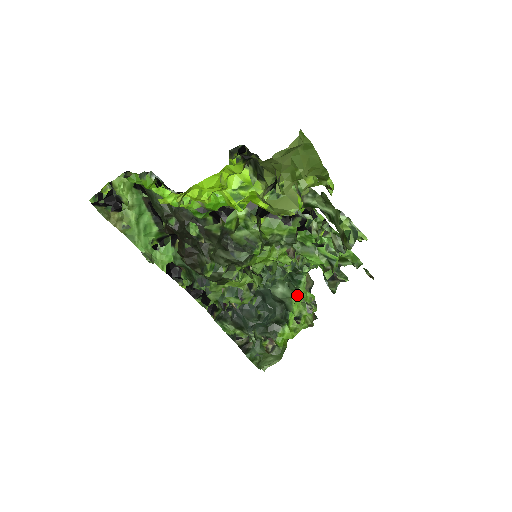
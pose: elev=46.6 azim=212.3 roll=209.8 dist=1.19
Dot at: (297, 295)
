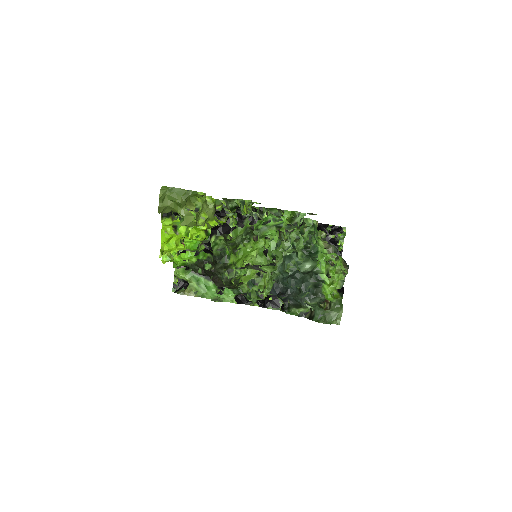
Dot at: (319, 261)
